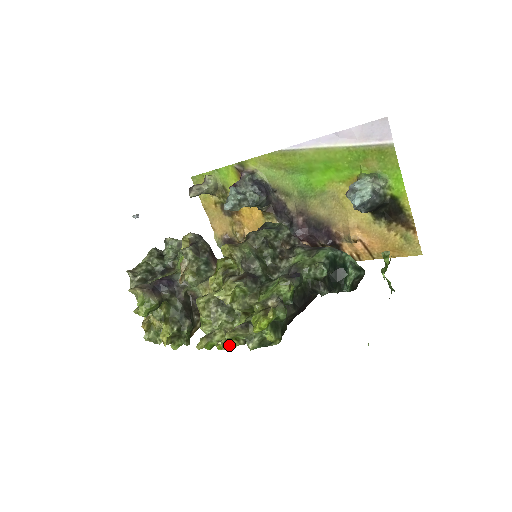
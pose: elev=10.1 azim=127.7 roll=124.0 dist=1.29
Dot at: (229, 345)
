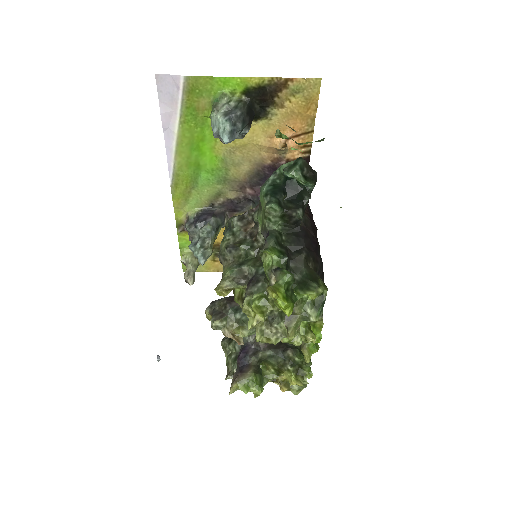
Dot at: (319, 330)
